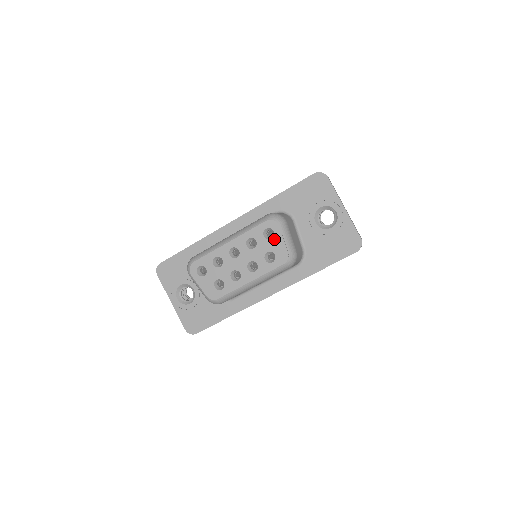
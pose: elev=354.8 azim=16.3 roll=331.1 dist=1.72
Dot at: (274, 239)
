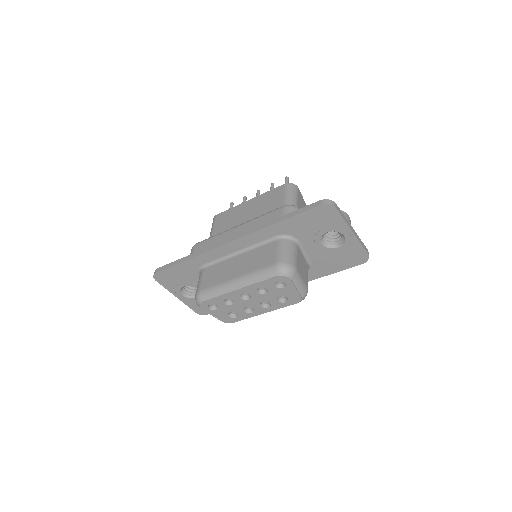
Dot at: (286, 288)
